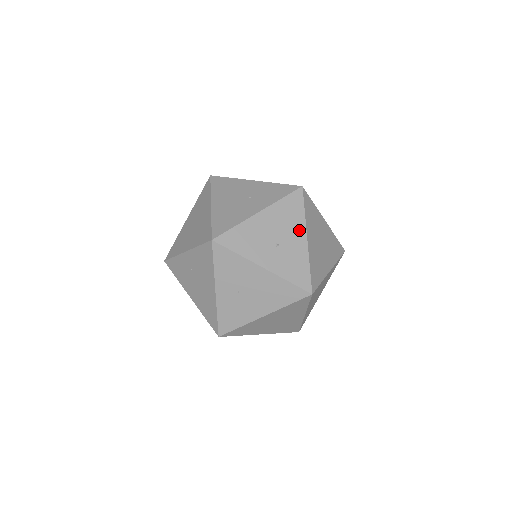
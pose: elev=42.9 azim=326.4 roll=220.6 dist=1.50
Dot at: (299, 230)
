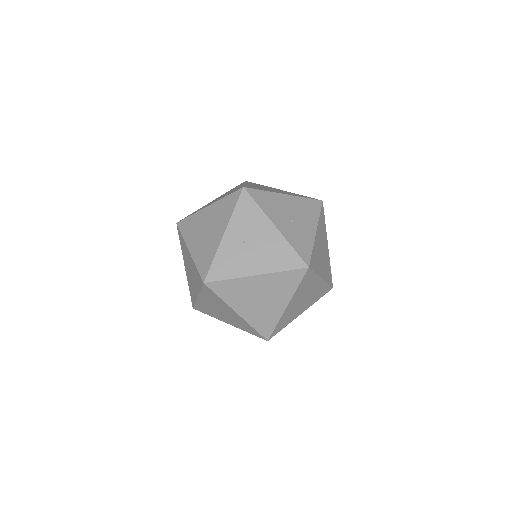
Dot at: (312, 223)
